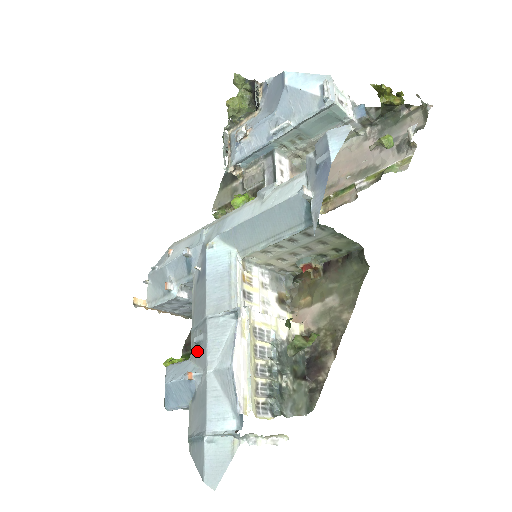
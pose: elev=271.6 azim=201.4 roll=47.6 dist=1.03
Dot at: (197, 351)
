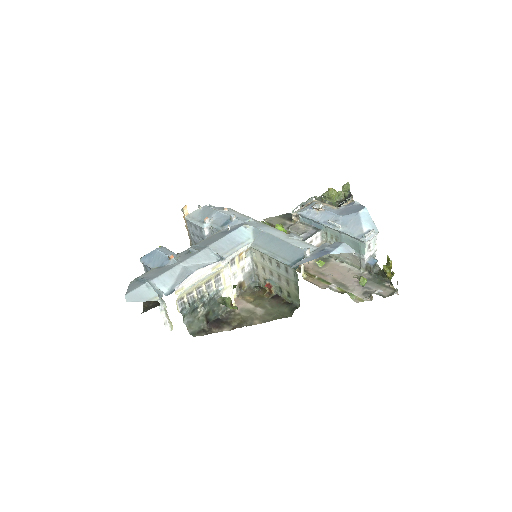
Dot at: (186, 254)
